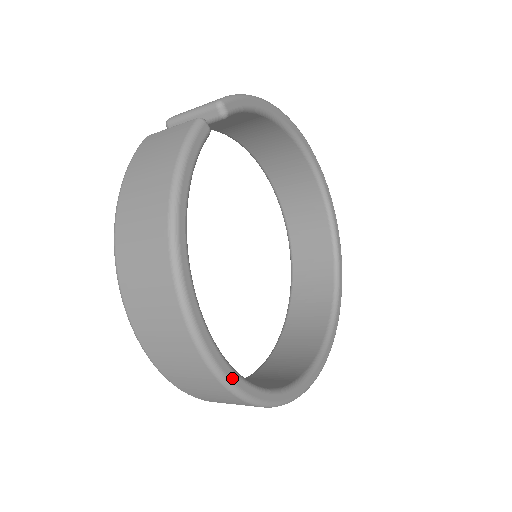
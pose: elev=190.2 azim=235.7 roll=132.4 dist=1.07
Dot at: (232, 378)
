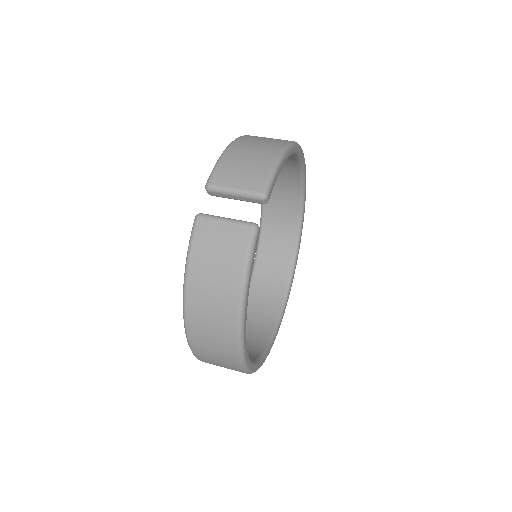
Dot at: (255, 369)
